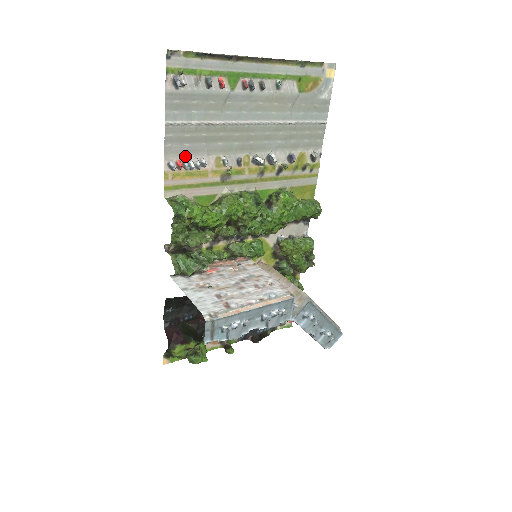
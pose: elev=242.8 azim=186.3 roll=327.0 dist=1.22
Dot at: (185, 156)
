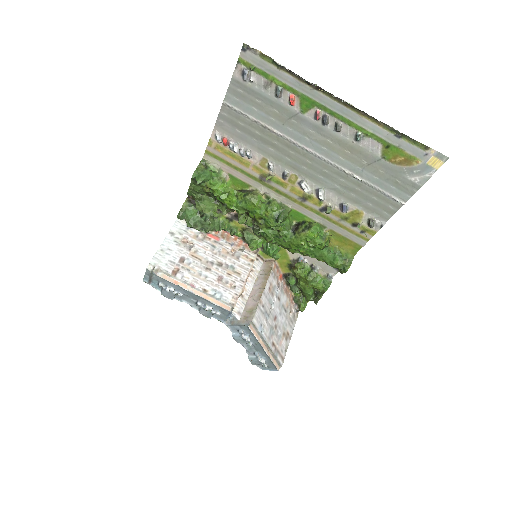
Dot at: (234, 138)
